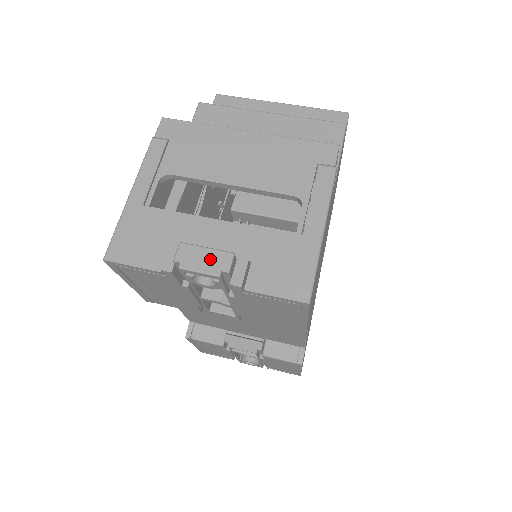
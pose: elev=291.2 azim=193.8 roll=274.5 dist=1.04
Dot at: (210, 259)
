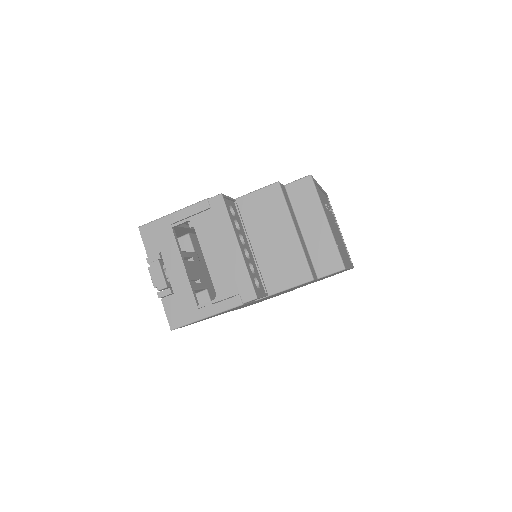
Dot at: (159, 279)
